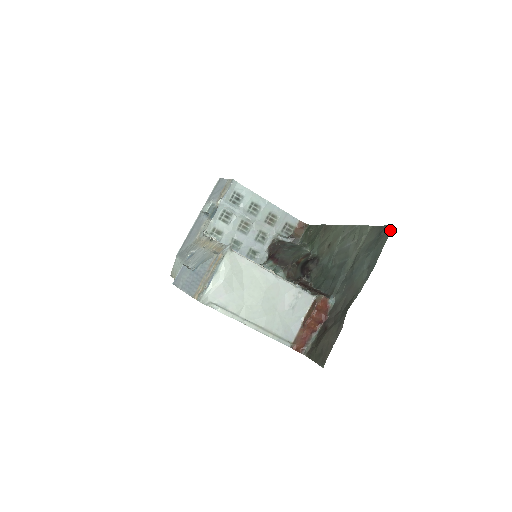
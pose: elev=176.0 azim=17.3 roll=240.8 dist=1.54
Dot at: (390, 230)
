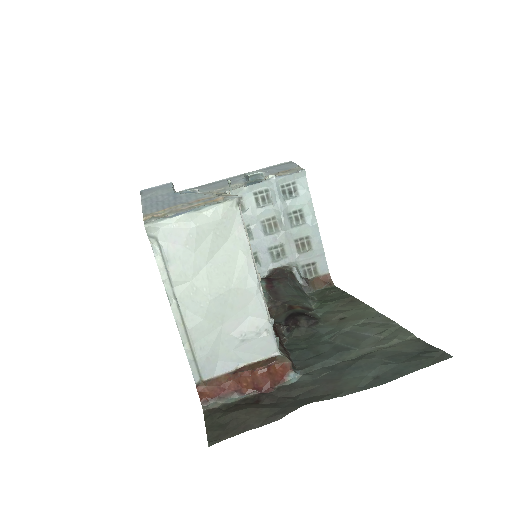
Dot at: (443, 358)
